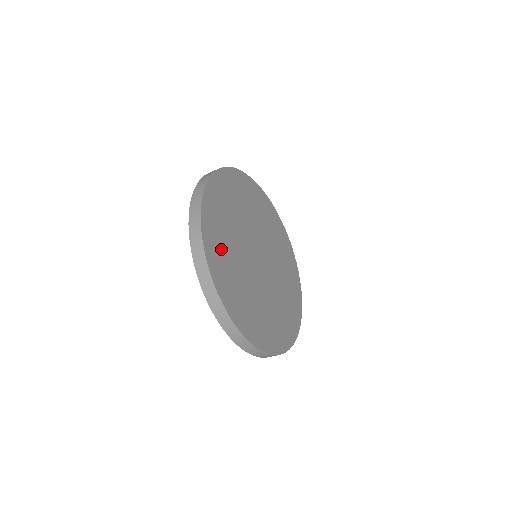
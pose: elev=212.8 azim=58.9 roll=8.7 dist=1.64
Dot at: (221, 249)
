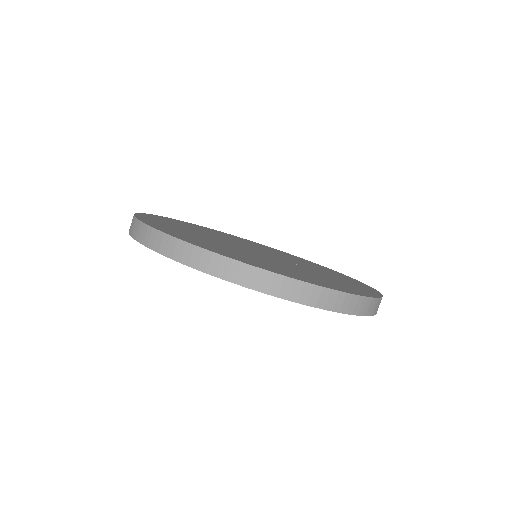
Dot at: occluded
